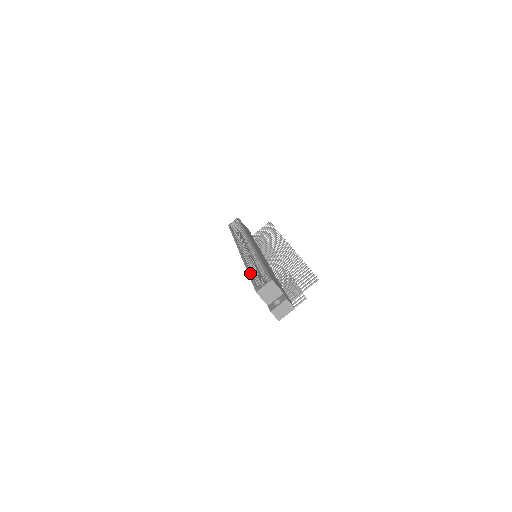
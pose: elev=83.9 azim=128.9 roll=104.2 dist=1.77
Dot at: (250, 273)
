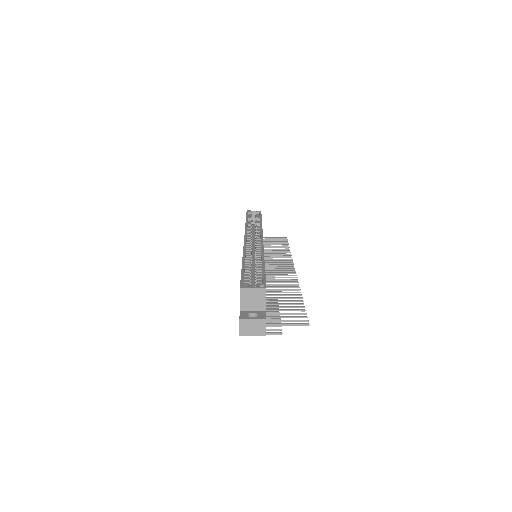
Dot at: (244, 265)
